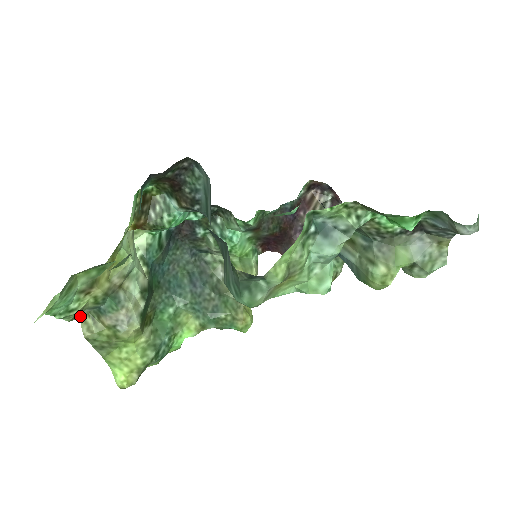
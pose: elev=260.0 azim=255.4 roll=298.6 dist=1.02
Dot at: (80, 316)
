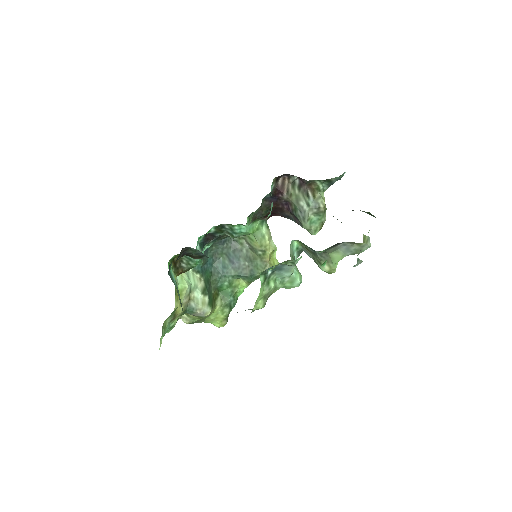
Dot at: (179, 317)
